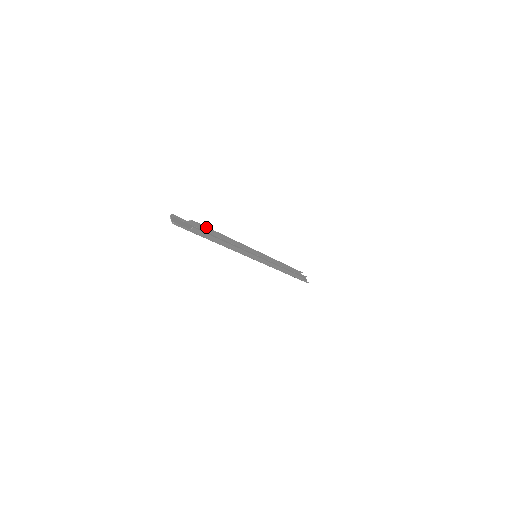
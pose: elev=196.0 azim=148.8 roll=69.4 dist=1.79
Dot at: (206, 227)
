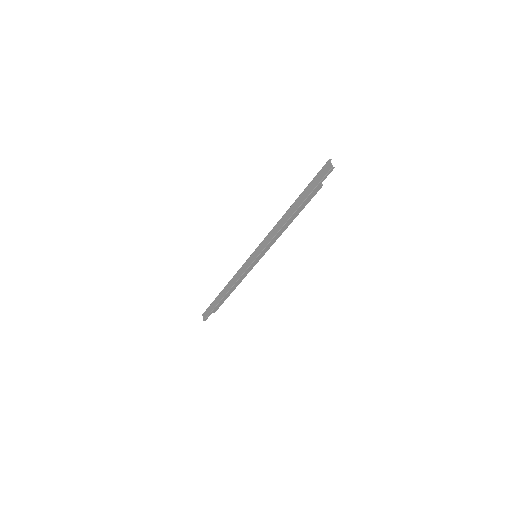
Dot at: occluded
